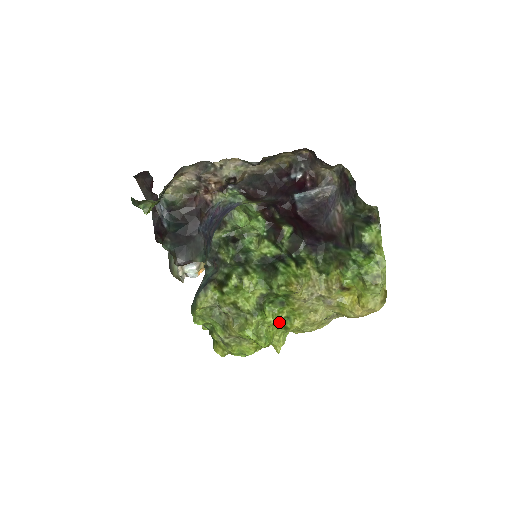
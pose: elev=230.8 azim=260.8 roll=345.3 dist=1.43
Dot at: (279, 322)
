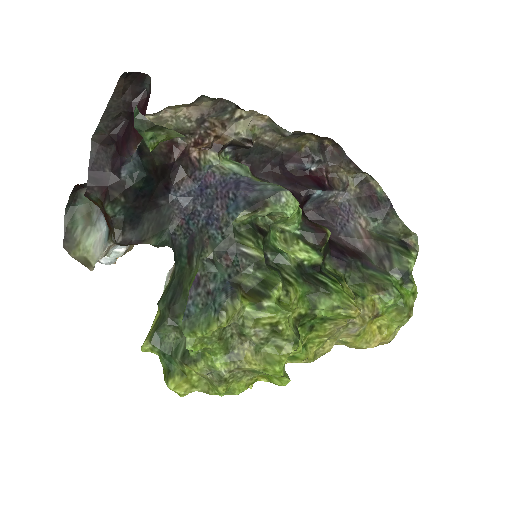
Dot at: occluded
